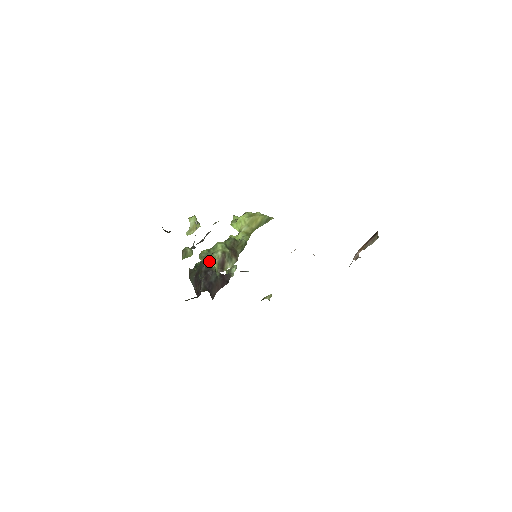
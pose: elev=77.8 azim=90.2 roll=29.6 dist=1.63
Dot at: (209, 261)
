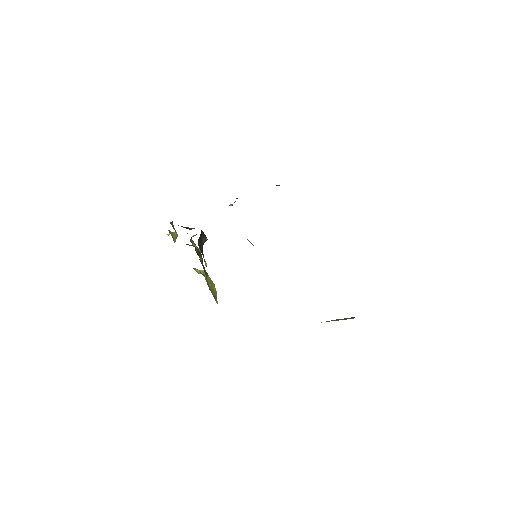
Dot at: (193, 241)
